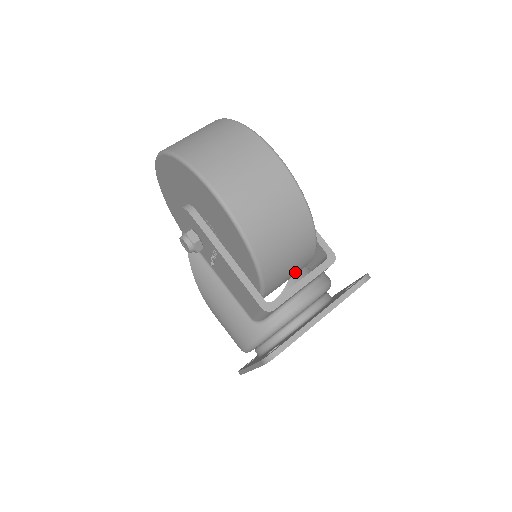
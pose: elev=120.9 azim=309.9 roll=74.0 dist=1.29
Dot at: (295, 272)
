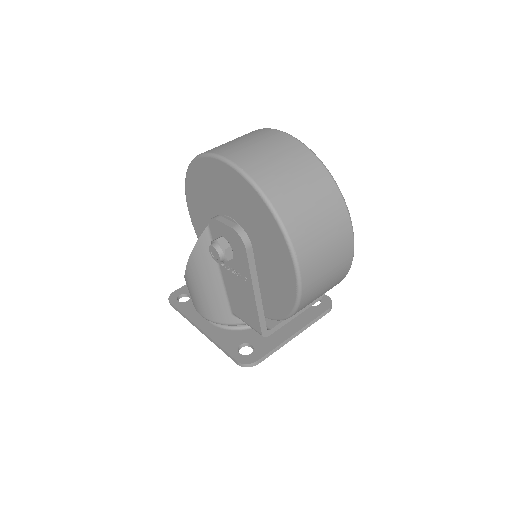
Dot at: occluded
